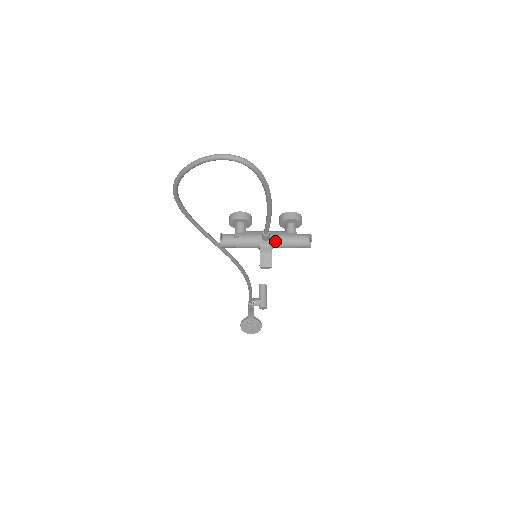
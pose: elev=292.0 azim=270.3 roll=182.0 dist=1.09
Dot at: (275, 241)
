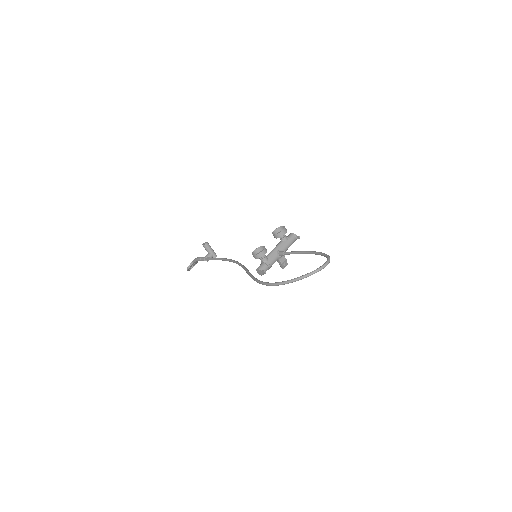
Dot at: occluded
